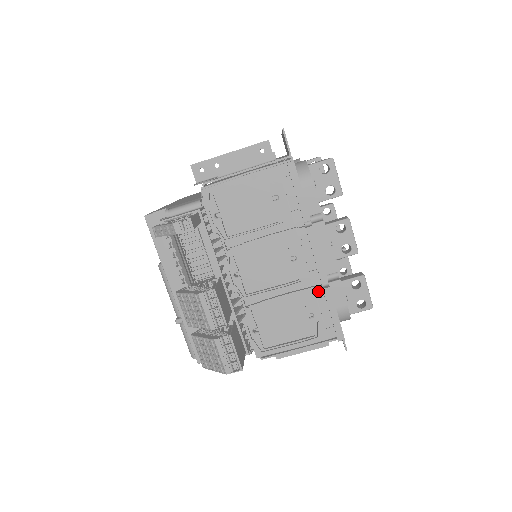
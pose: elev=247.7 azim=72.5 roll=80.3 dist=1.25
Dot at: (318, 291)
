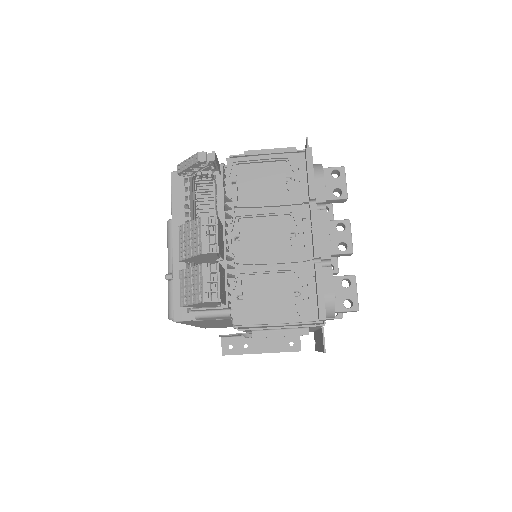
Dot at: (309, 270)
